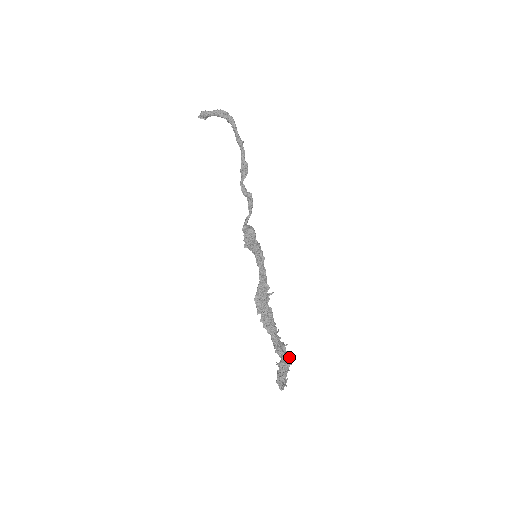
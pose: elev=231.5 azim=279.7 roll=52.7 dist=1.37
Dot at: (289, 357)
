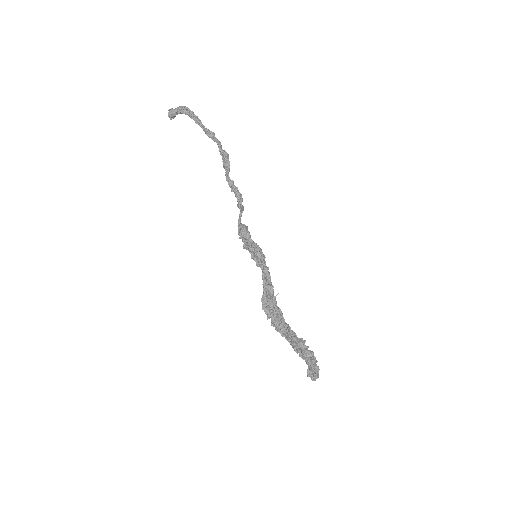
Dot at: (310, 353)
